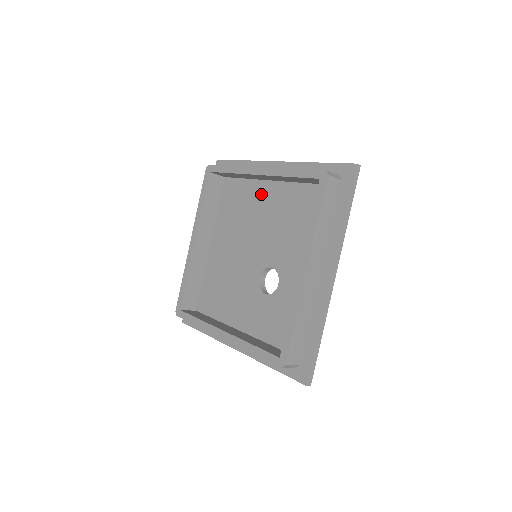
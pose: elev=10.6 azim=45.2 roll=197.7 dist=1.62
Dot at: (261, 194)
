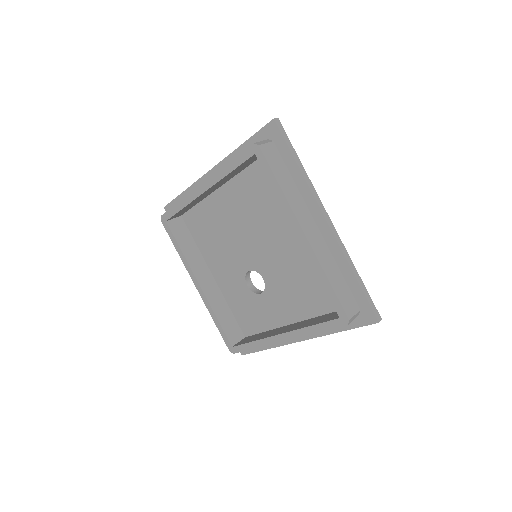
Dot at: occluded
